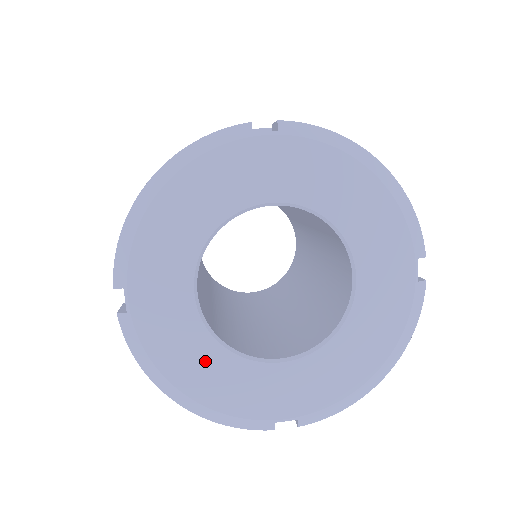
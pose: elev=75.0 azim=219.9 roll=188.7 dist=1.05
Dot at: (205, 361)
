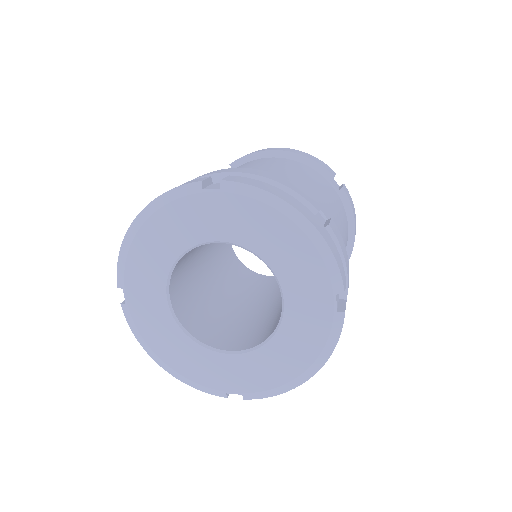
Dot at: (176, 344)
